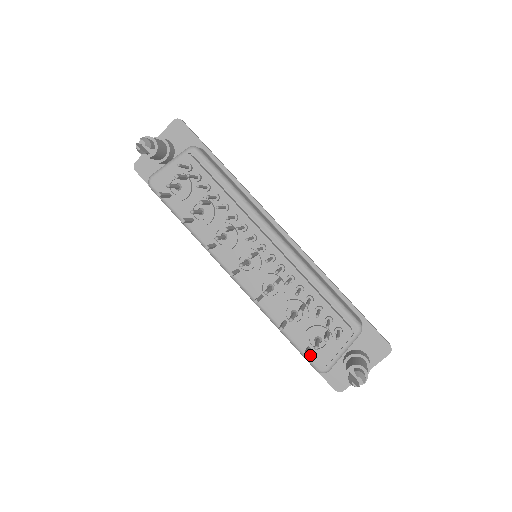
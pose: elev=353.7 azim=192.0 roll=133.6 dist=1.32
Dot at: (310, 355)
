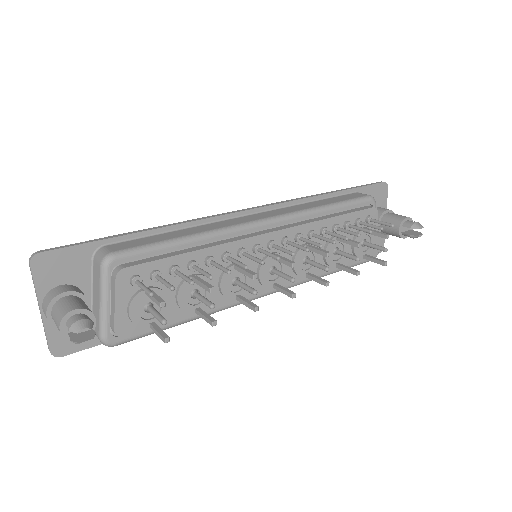
Dot at: occluded
